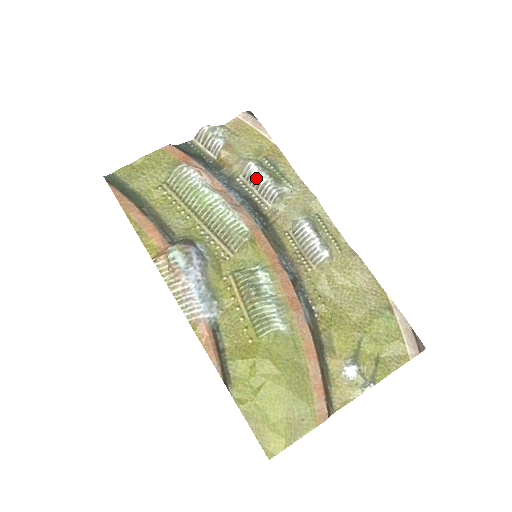
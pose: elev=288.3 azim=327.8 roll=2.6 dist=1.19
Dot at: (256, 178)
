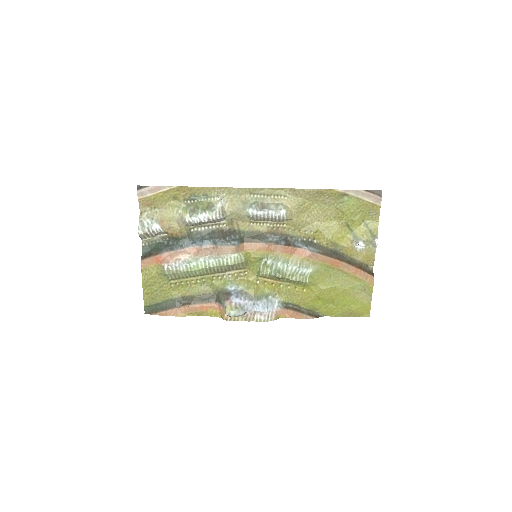
Dot at: (201, 223)
